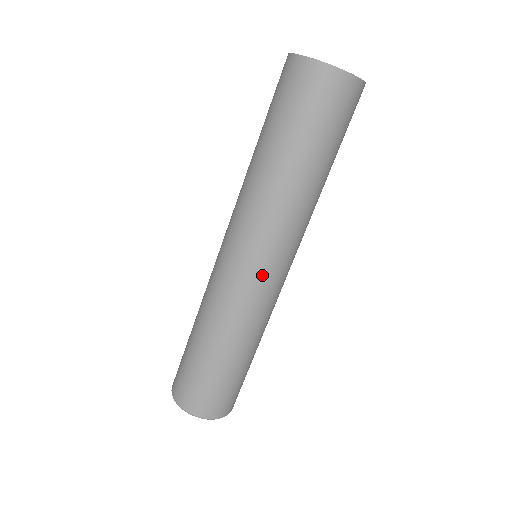
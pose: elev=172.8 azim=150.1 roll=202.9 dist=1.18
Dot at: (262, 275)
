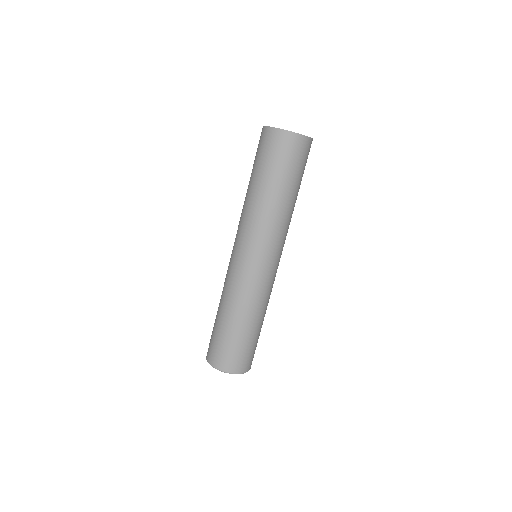
Dot at: (263, 266)
